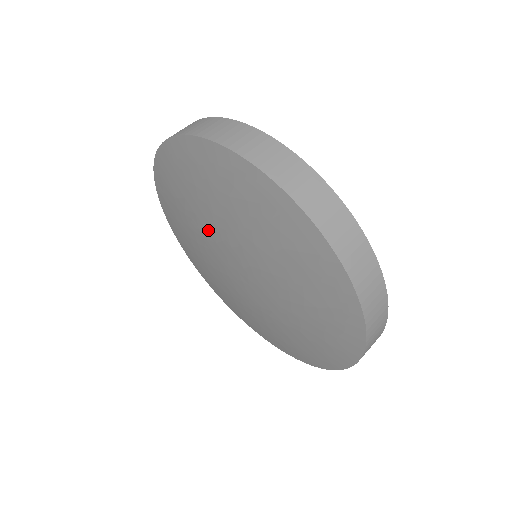
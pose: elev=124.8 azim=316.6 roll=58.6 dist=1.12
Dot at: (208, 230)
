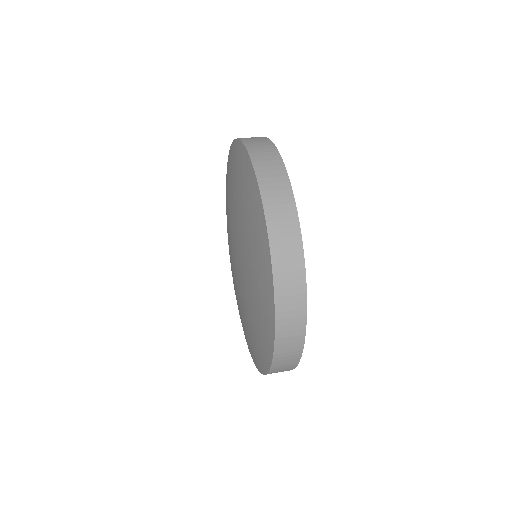
Dot at: (233, 217)
